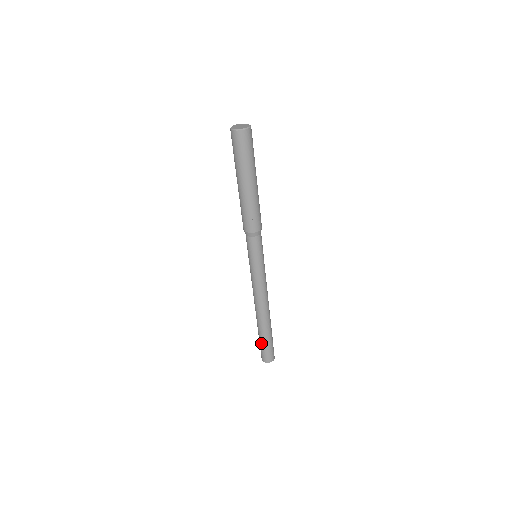
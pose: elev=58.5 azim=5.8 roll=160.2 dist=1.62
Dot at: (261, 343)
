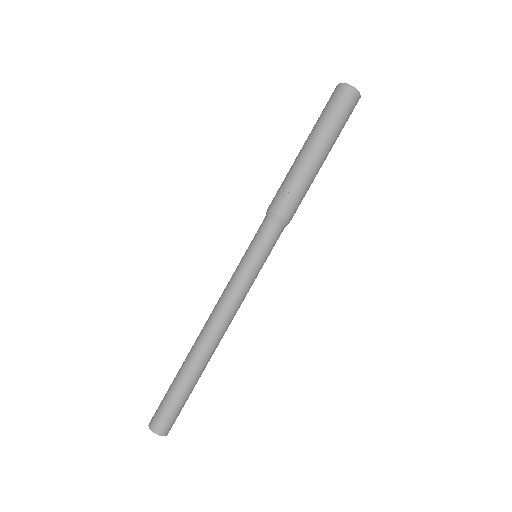
Dot at: (168, 389)
